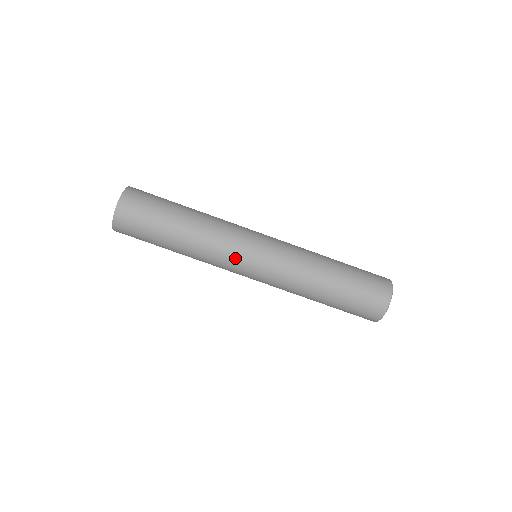
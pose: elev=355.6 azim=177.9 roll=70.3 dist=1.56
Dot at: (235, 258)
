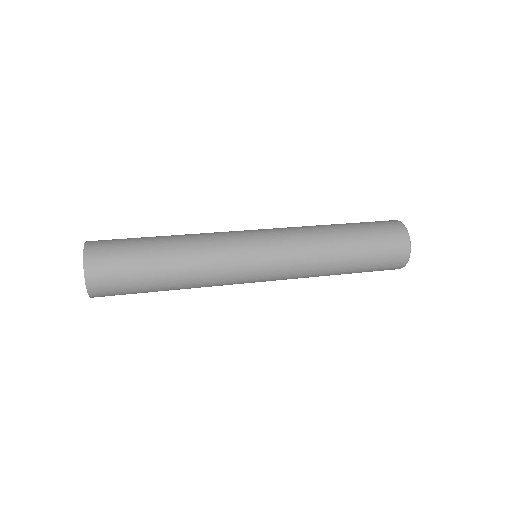
Dot at: (239, 267)
